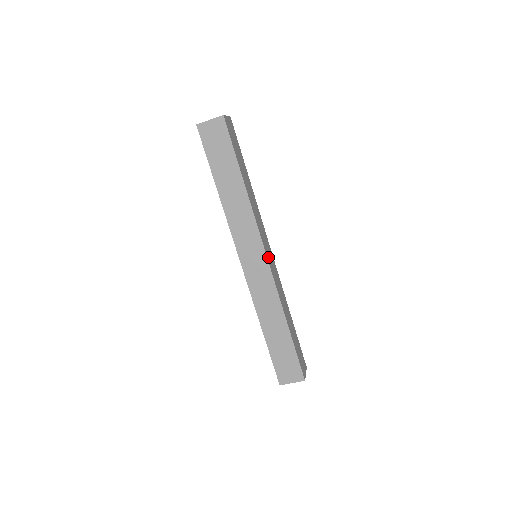
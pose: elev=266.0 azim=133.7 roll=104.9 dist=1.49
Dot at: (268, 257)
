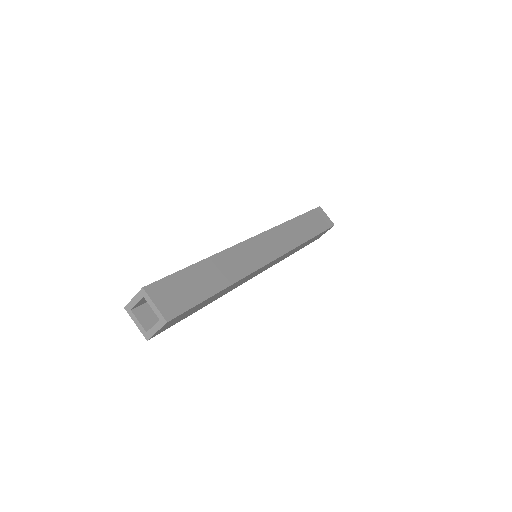
Dot at: (269, 264)
